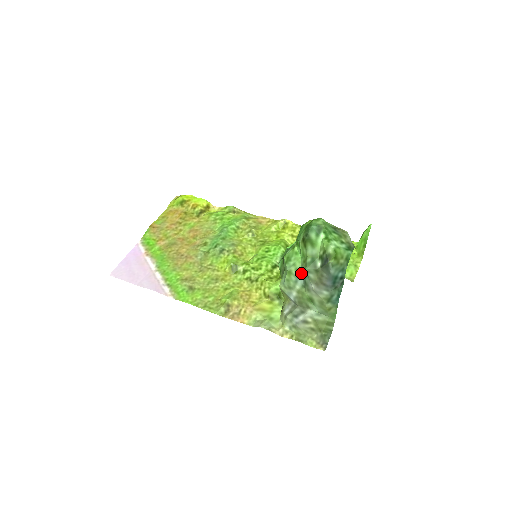
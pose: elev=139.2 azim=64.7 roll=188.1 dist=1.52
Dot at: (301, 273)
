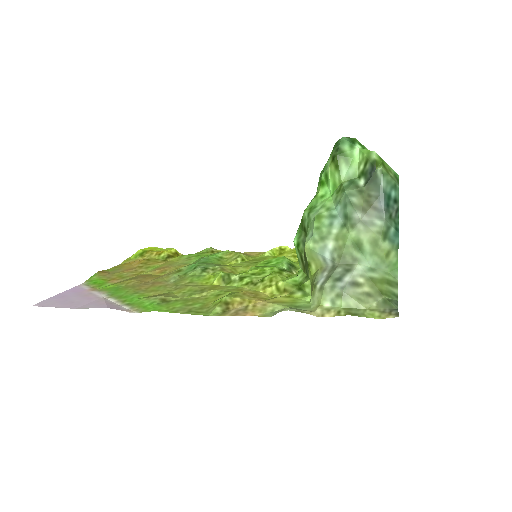
Dot at: (337, 208)
